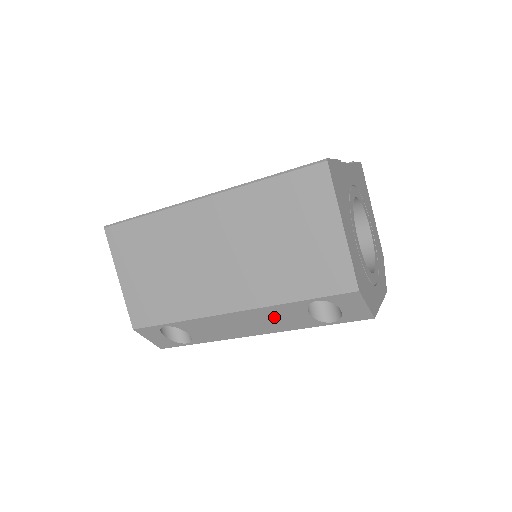
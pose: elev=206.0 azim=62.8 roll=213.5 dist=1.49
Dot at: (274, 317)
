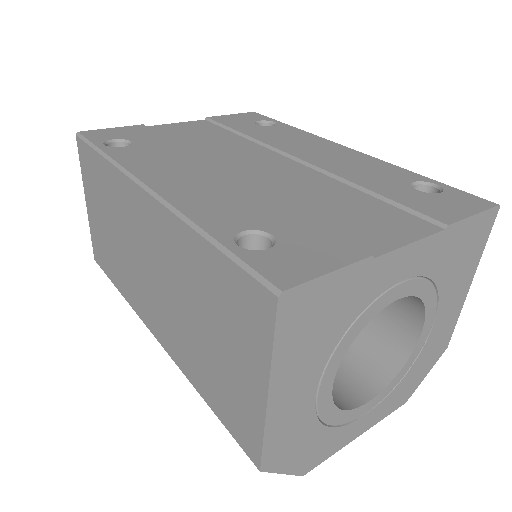
Dot at: occluded
